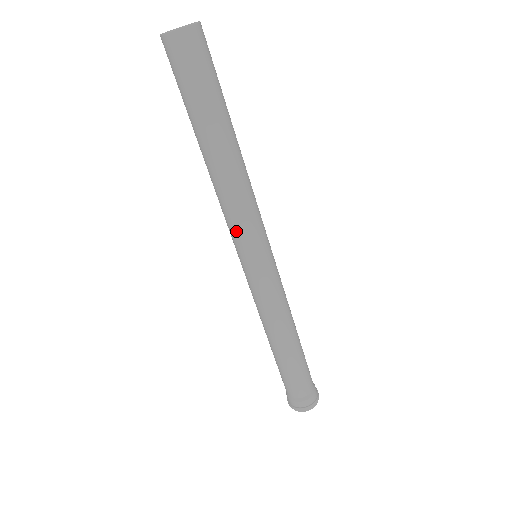
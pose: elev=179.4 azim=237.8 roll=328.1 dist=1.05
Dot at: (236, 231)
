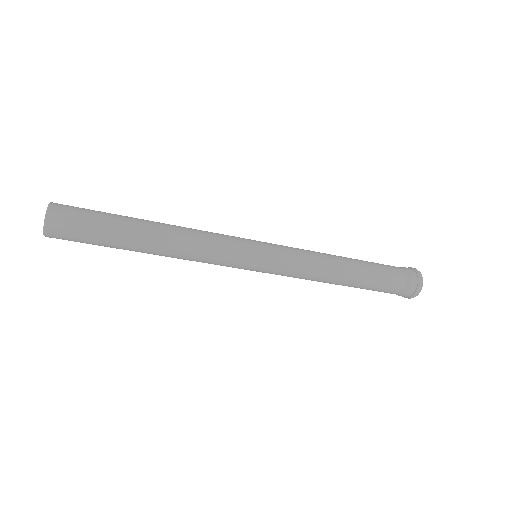
Dot at: (222, 264)
